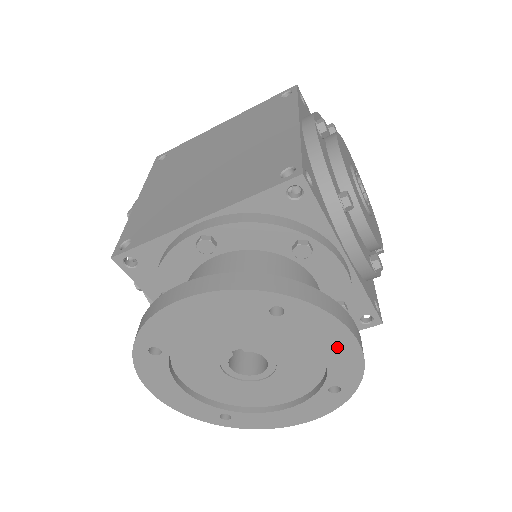
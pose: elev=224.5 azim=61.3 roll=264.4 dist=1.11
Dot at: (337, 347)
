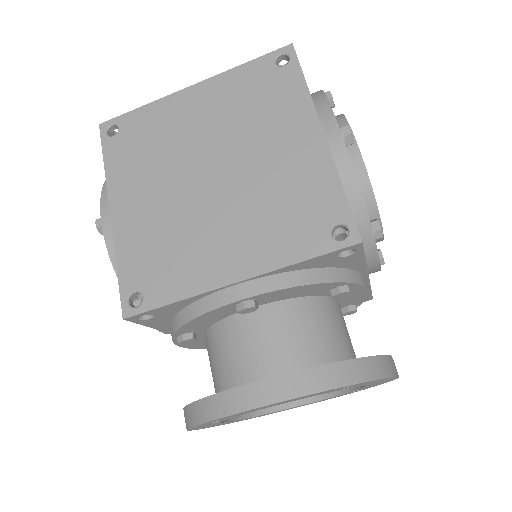
Dot at: (379, 382)
